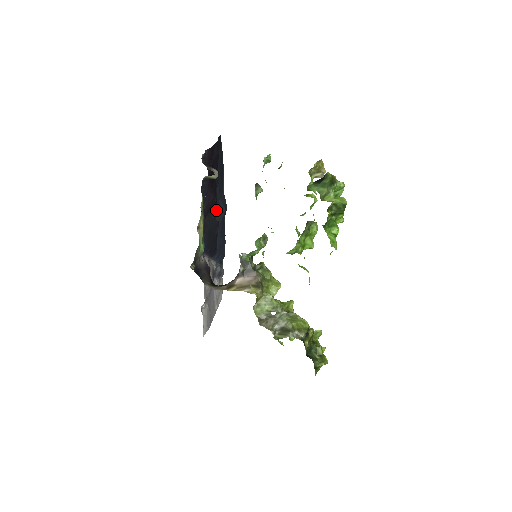
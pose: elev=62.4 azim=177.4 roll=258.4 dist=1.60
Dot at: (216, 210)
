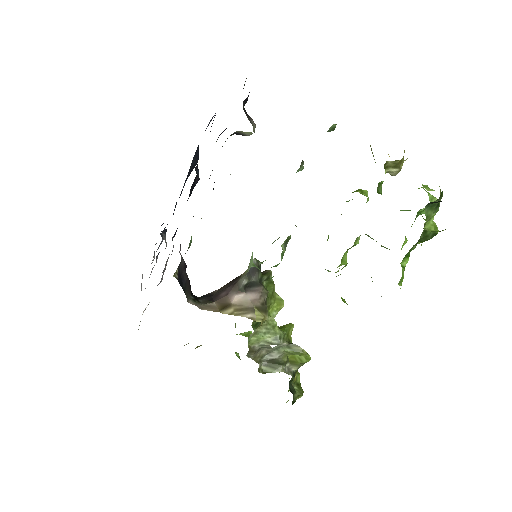
Dot at: (197, 166)
